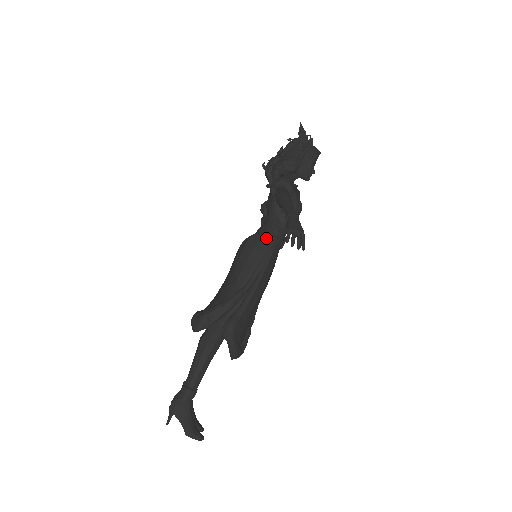
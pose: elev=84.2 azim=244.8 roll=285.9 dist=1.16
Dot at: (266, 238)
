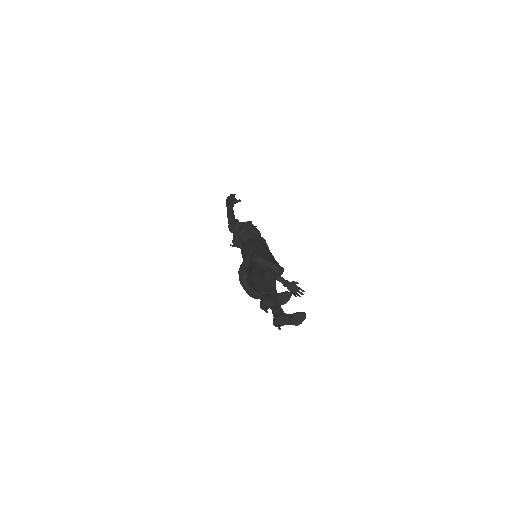
Dot at: occluded
